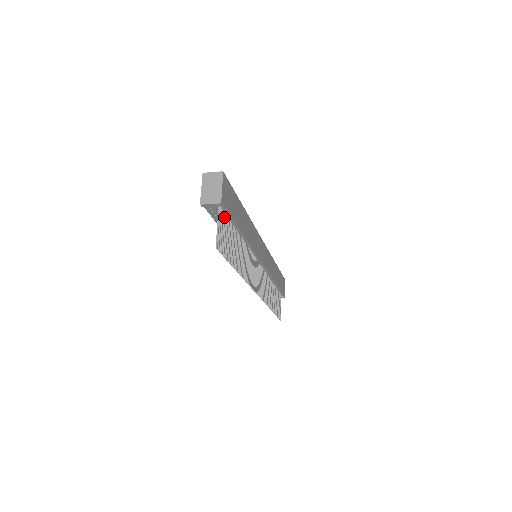
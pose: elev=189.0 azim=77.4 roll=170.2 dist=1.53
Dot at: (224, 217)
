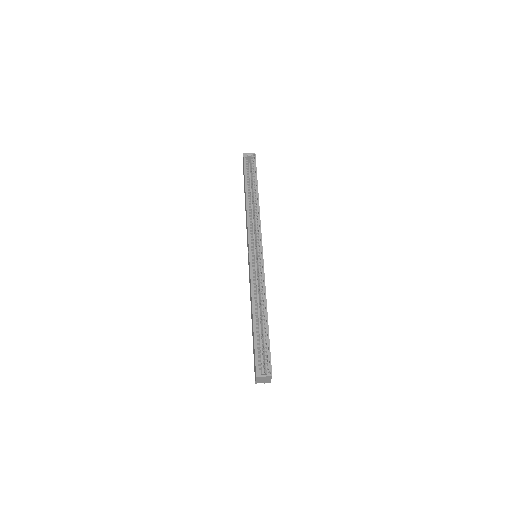
Dot at: occluded
